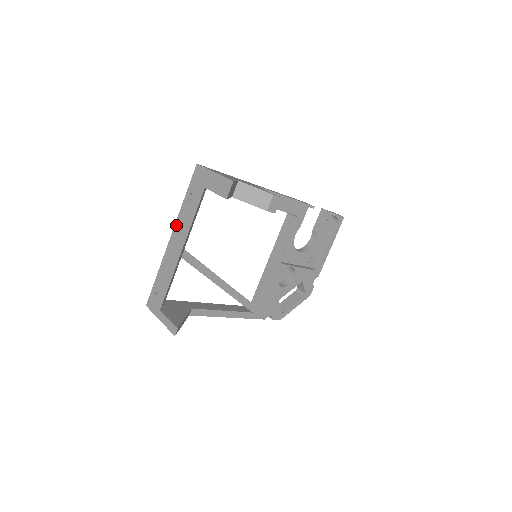
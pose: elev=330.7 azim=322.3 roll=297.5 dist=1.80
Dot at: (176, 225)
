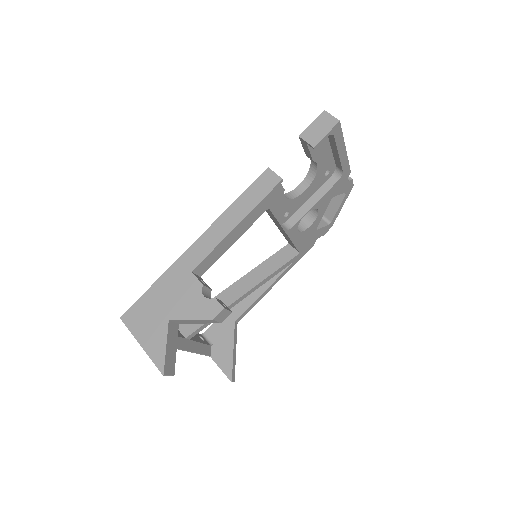
Dot at: occluded
